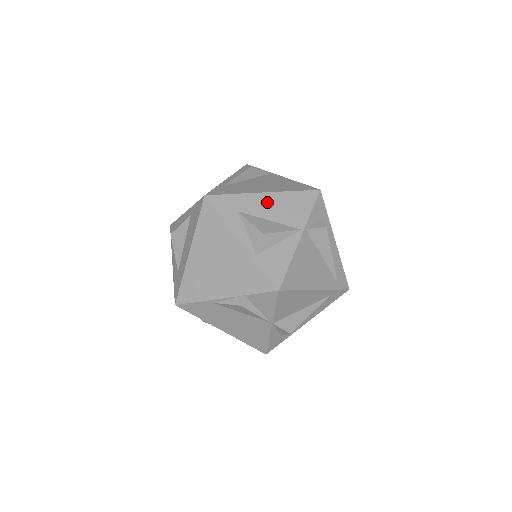
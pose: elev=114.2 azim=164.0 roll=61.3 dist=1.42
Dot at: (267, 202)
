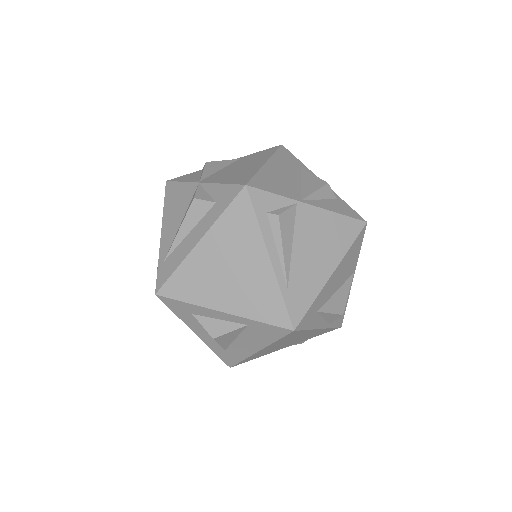
Dot at: (335, 279)
